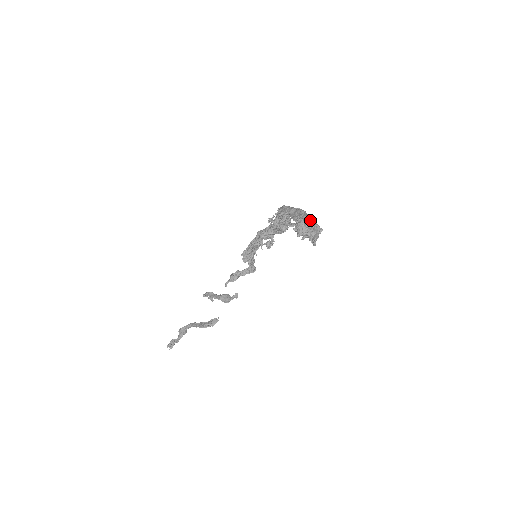
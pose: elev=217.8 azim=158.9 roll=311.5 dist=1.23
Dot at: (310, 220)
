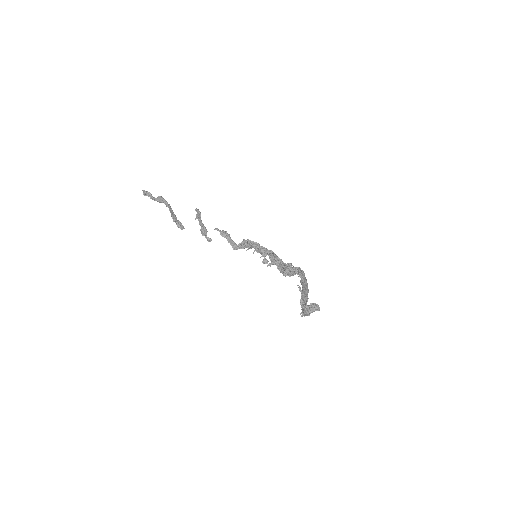
Dot at: occluded
